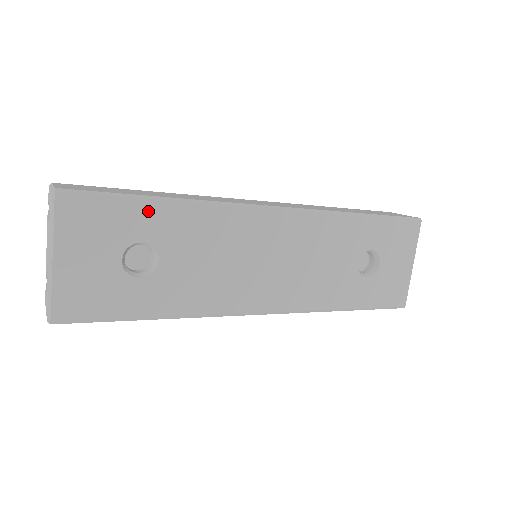
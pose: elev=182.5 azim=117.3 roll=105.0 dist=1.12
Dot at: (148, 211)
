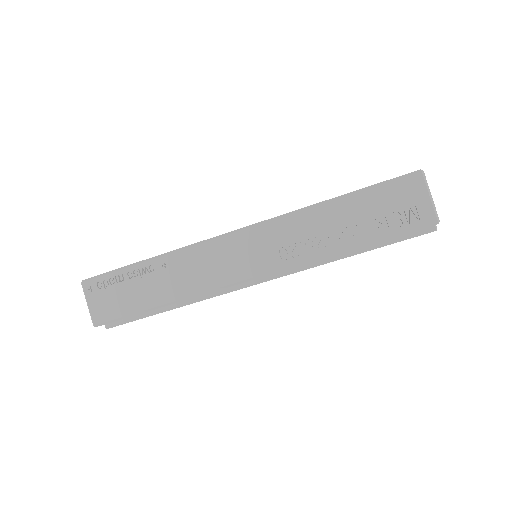
Dot at: occluded
